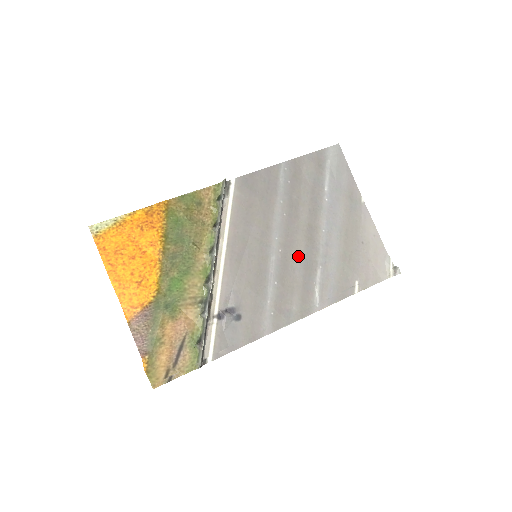
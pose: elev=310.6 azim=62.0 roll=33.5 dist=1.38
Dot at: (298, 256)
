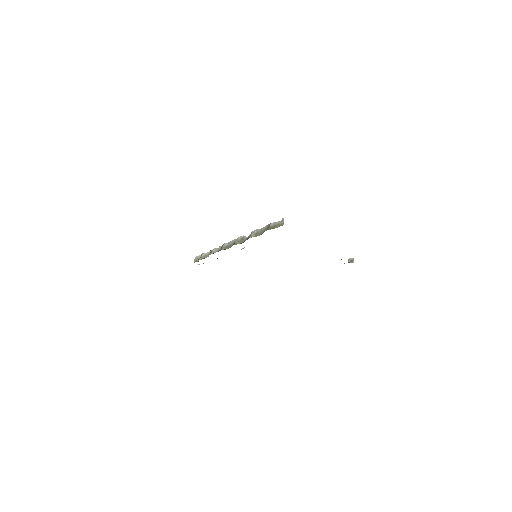
Dot at: occluded
